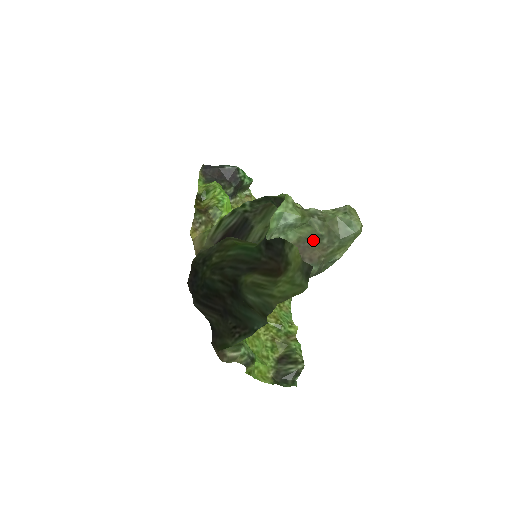
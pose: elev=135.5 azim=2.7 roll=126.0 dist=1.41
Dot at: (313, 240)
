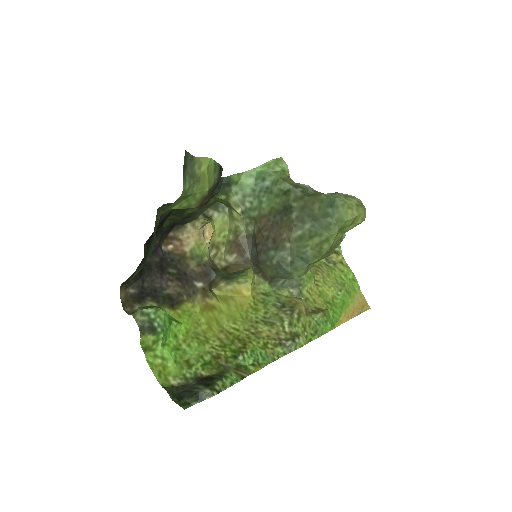
Dot at: (284, 214)
